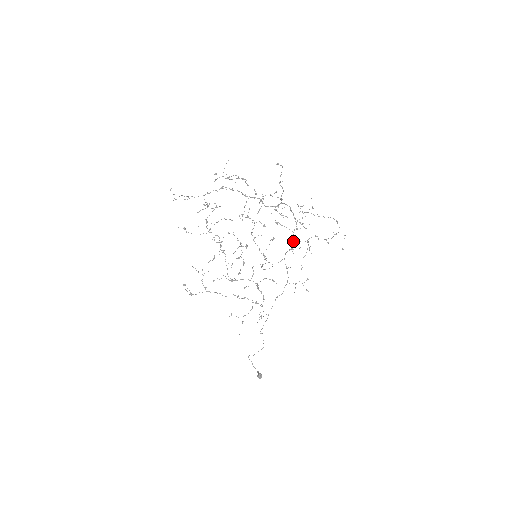
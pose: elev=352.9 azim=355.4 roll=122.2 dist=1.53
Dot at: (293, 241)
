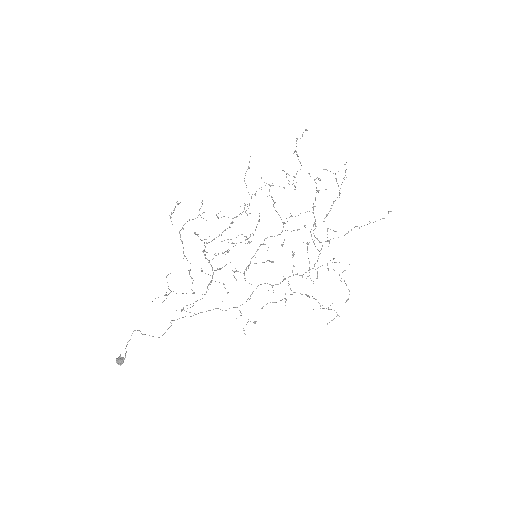
Dot at: occluded
